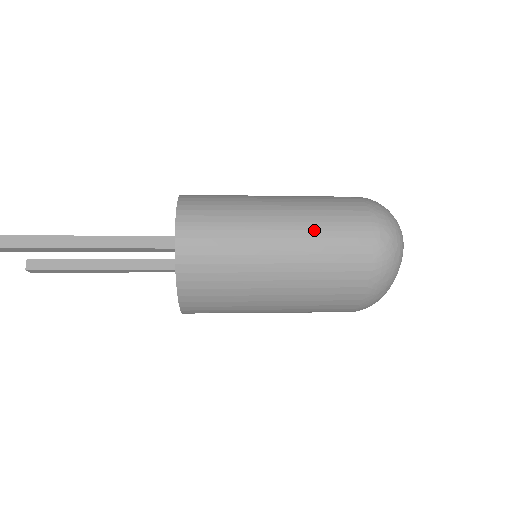
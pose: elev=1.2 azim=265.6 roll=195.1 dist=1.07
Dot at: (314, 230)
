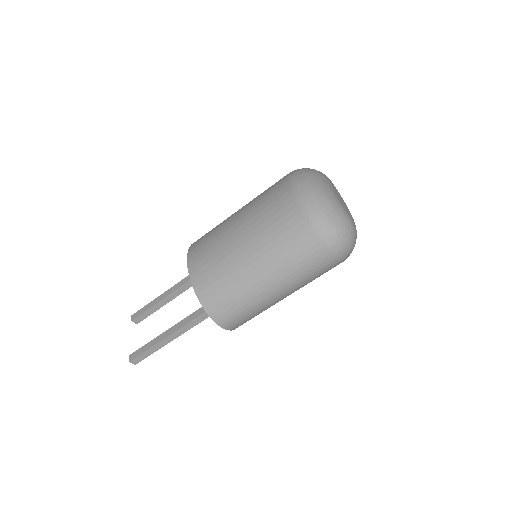
Dot at: occluded
